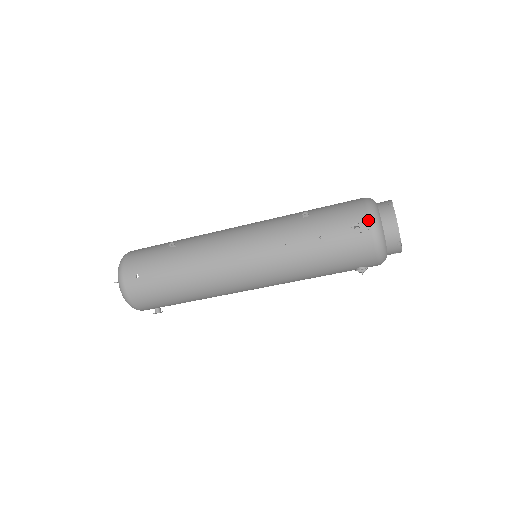
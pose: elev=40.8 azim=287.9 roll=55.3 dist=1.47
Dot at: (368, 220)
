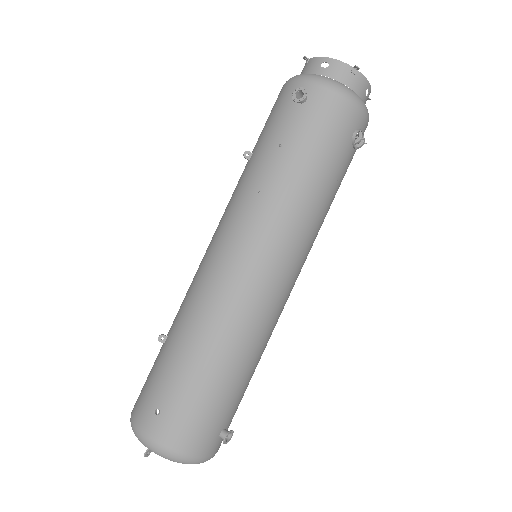
Dot at: (301, 83)
